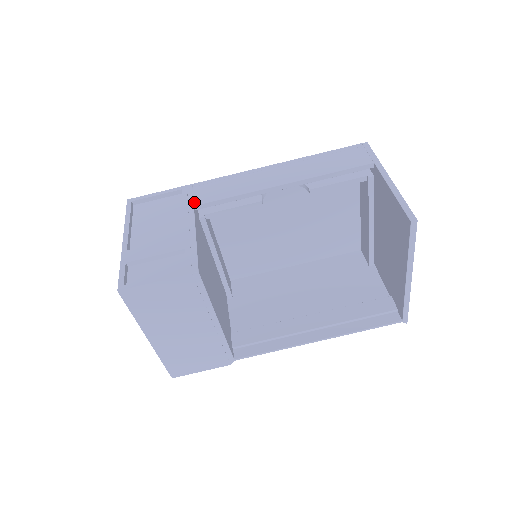
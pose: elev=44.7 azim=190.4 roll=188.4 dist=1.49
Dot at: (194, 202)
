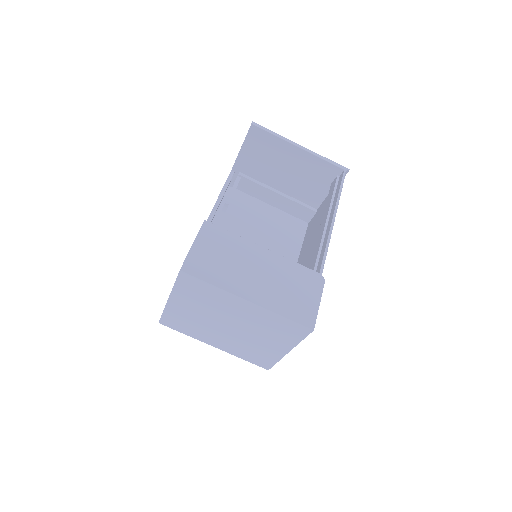
Dot at: occluded
